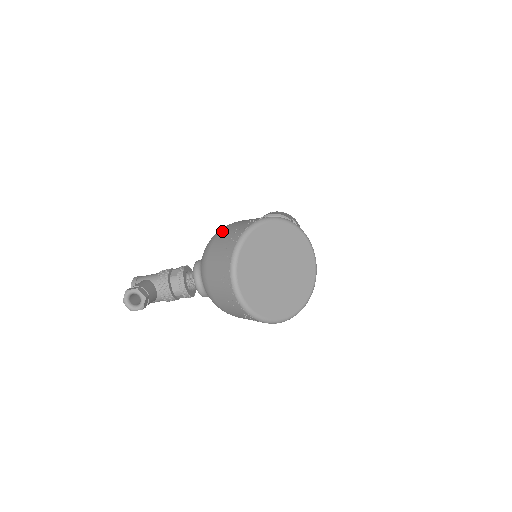
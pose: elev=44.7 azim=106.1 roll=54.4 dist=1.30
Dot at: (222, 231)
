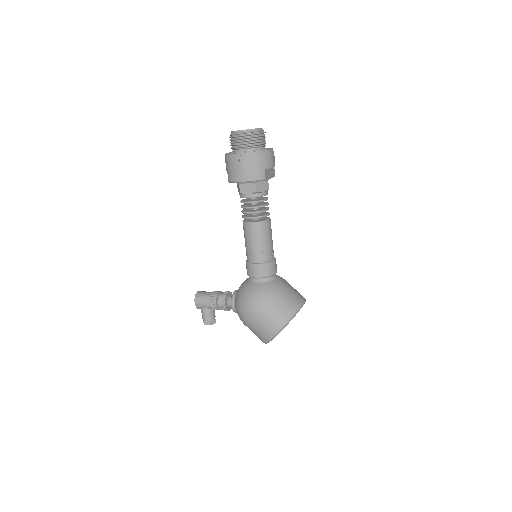
Dot at: (248, 323)
